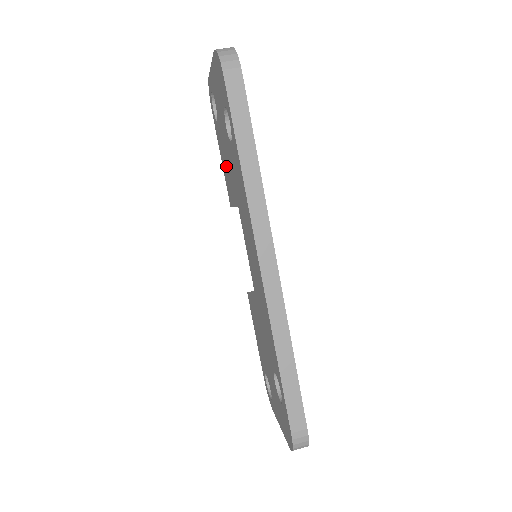
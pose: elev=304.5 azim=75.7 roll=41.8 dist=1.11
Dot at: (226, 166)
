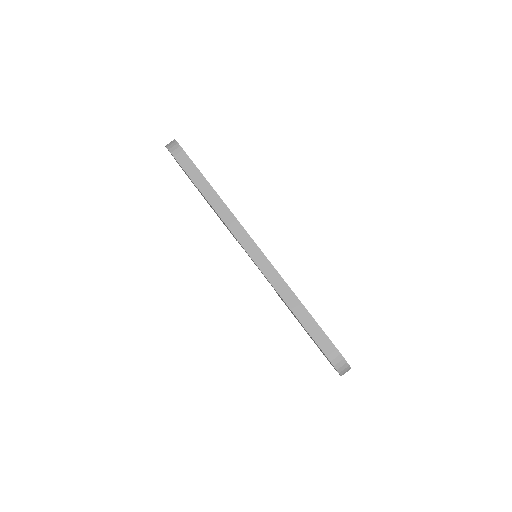
Dot at: occluded
